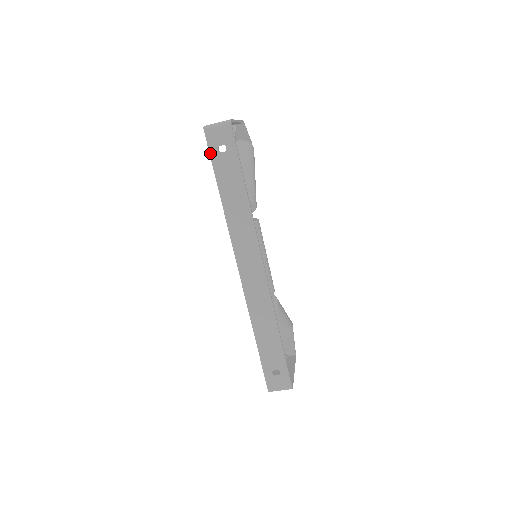
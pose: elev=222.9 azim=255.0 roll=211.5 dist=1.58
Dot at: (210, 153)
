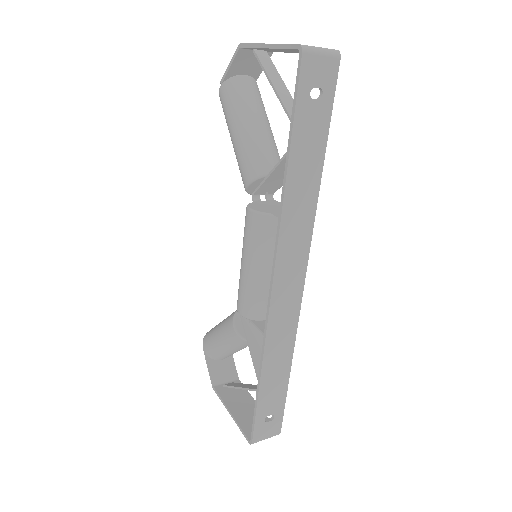
Dot at: (298, 94)
